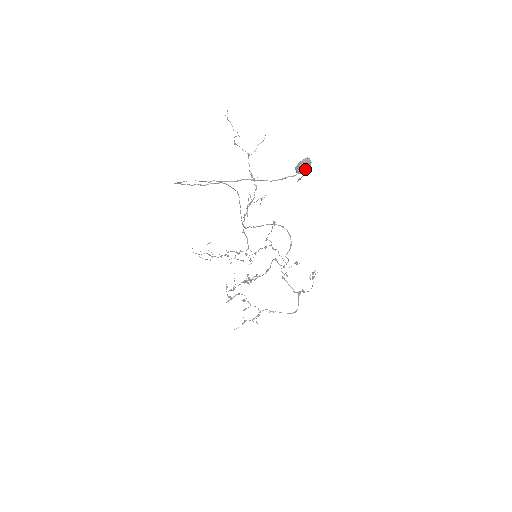
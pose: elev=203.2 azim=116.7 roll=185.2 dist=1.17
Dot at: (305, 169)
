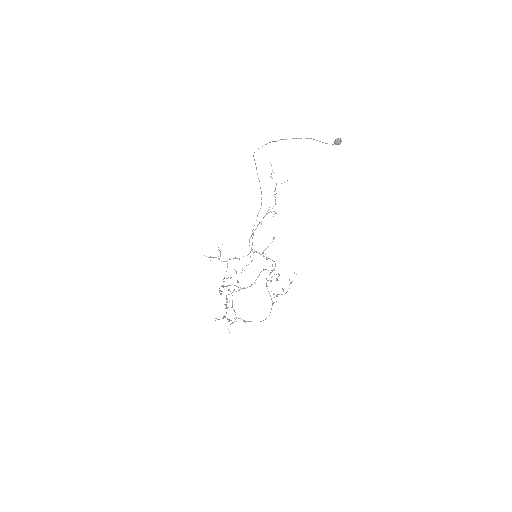
Dot at: (339, 142)
